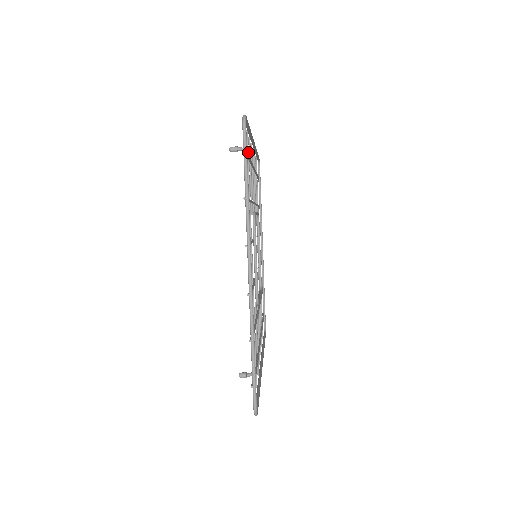
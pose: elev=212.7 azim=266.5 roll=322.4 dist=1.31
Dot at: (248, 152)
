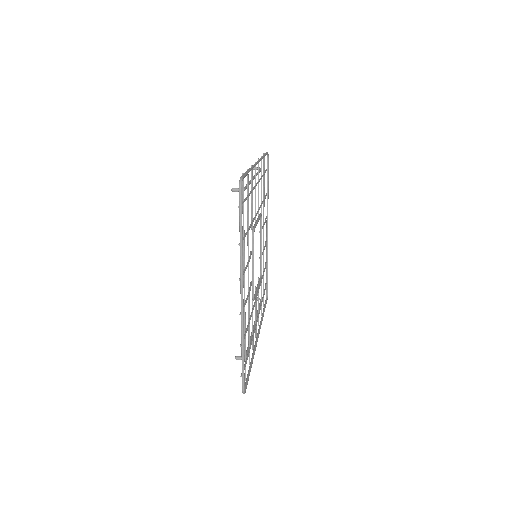
Dot at: (248, 187)
